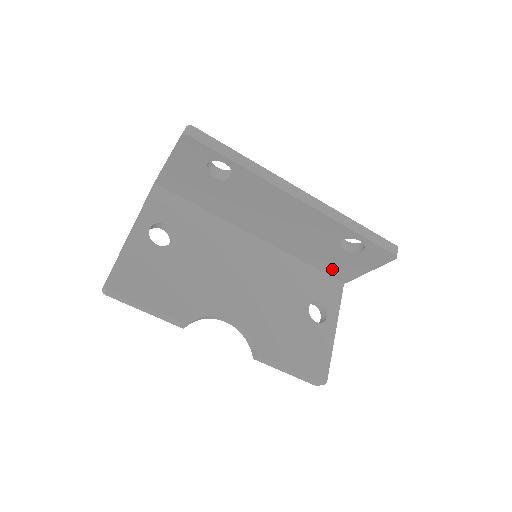
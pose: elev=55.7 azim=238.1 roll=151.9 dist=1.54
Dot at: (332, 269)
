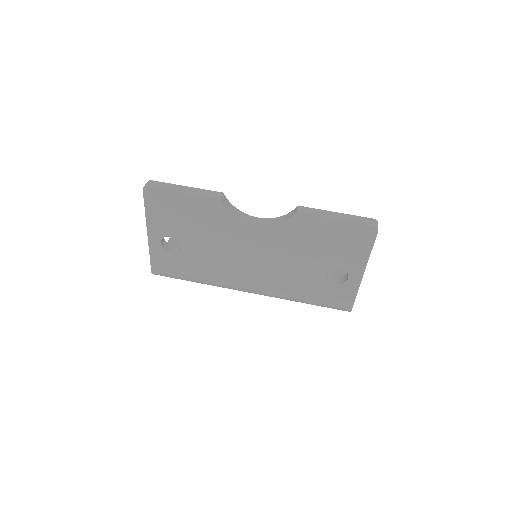
Dot at: occluded
